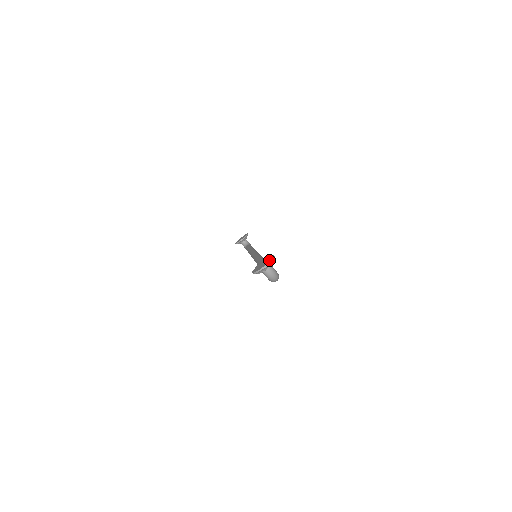
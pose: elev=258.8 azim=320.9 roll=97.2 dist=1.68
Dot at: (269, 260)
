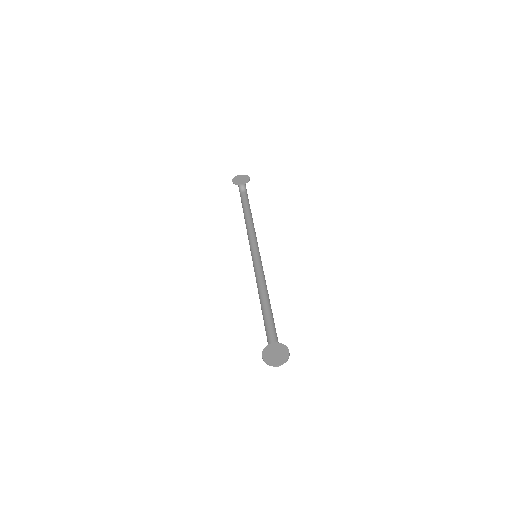
Dot at: (284, 360)
